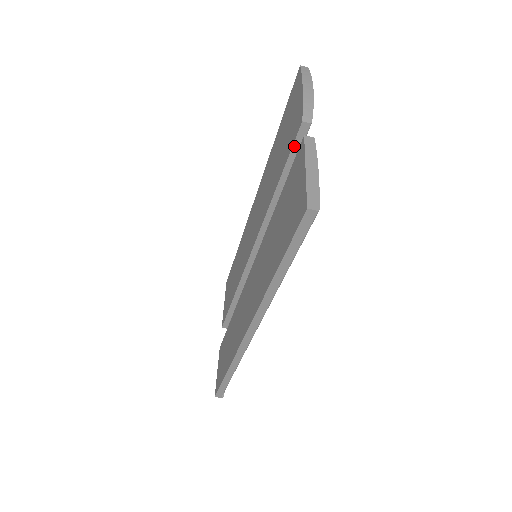
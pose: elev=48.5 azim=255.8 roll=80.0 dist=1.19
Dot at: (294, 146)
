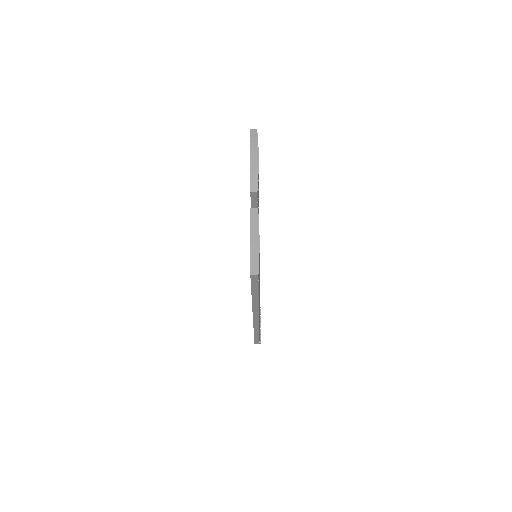
Dot at: (252, 203)
